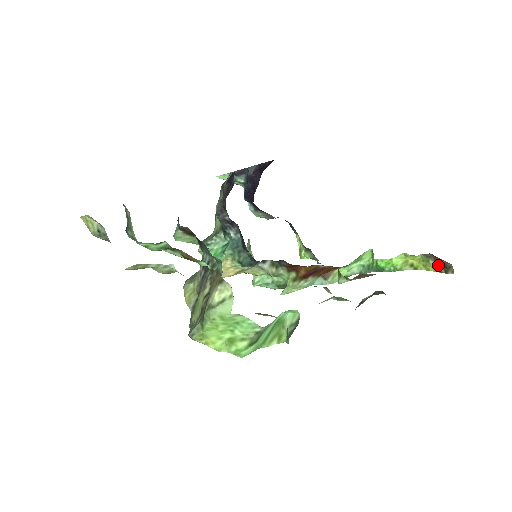
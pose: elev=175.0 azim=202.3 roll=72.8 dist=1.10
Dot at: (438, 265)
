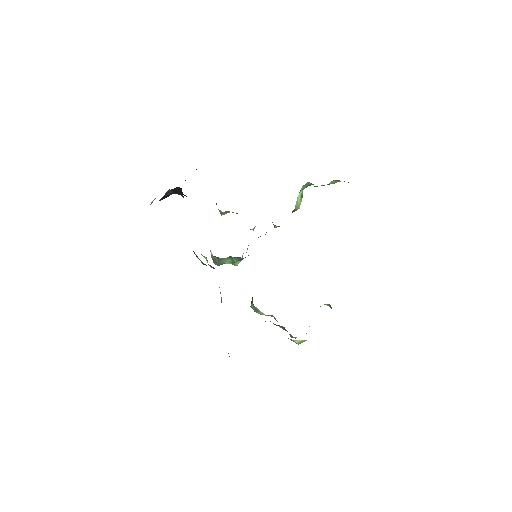
Dot at: occluded
